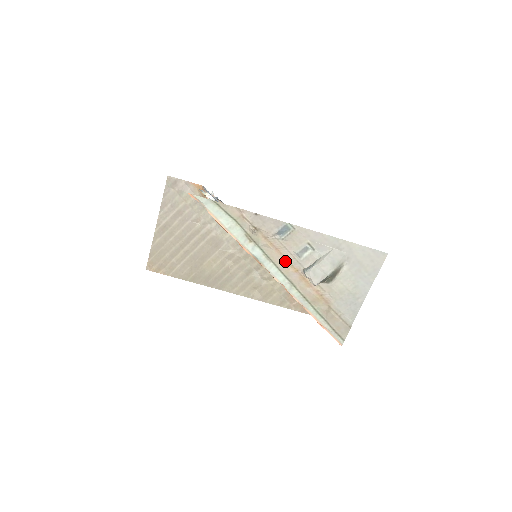
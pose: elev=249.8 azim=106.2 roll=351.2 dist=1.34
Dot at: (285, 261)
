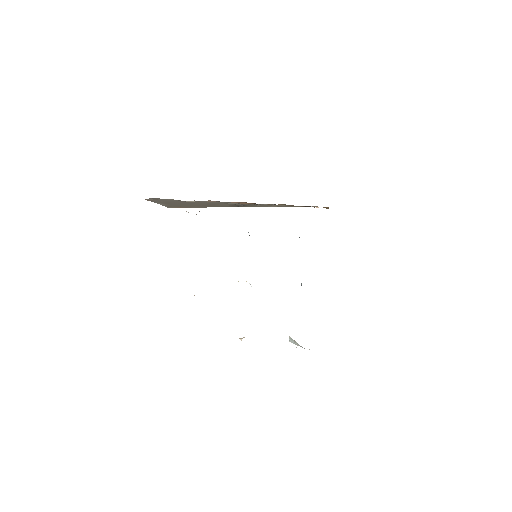
Dot at: occluded
